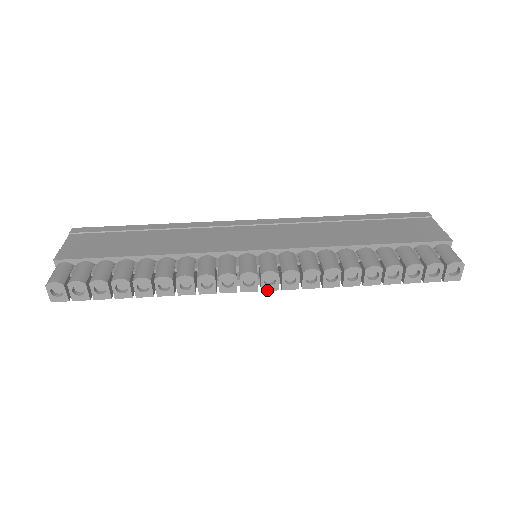
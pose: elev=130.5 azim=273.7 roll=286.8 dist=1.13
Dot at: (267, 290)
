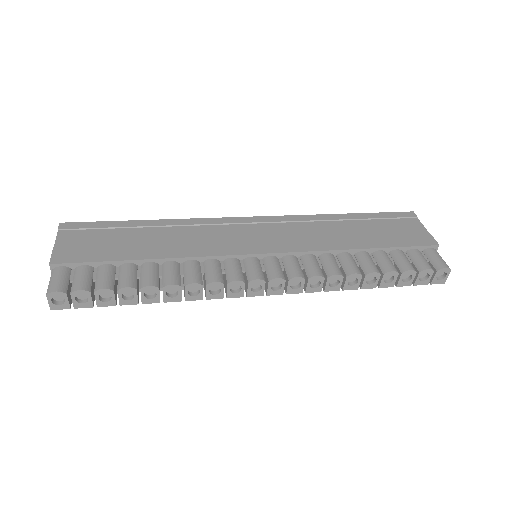
Dot at: (272, 294)
